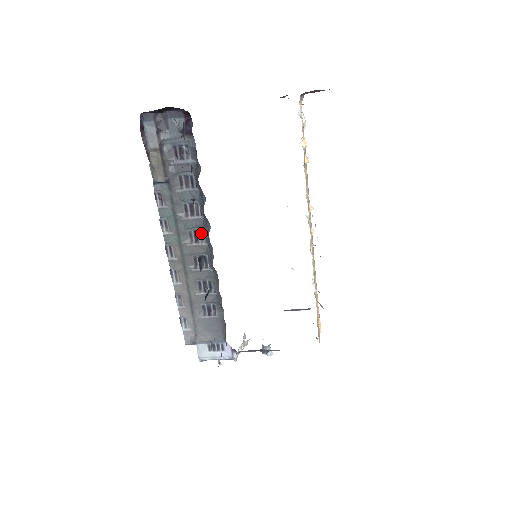
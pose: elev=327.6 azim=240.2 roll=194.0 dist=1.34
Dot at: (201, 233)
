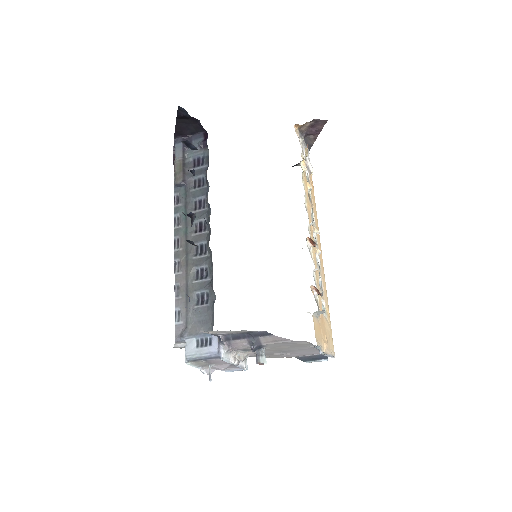
Dot at: (205, 223)
